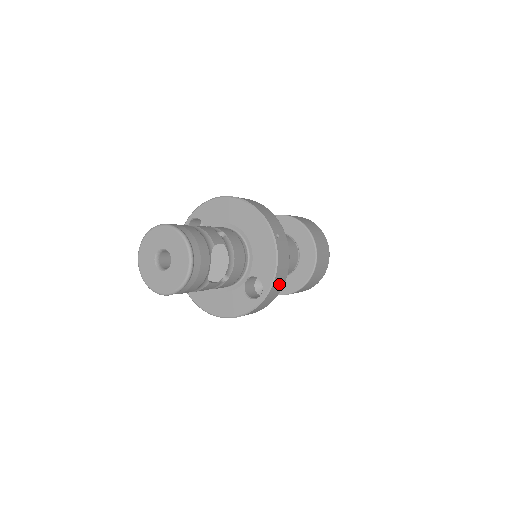
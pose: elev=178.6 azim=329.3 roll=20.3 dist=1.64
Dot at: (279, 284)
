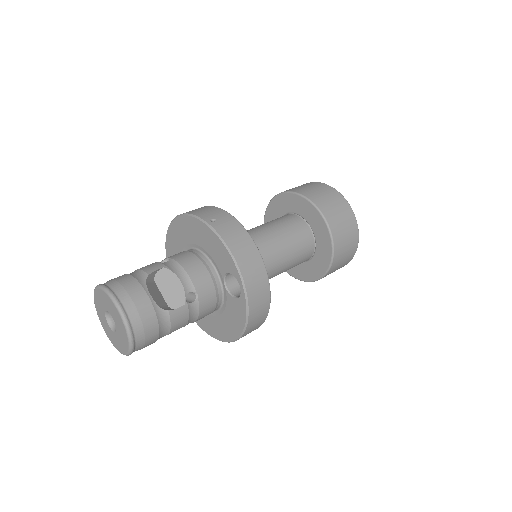
Dot at: (252, 262)
